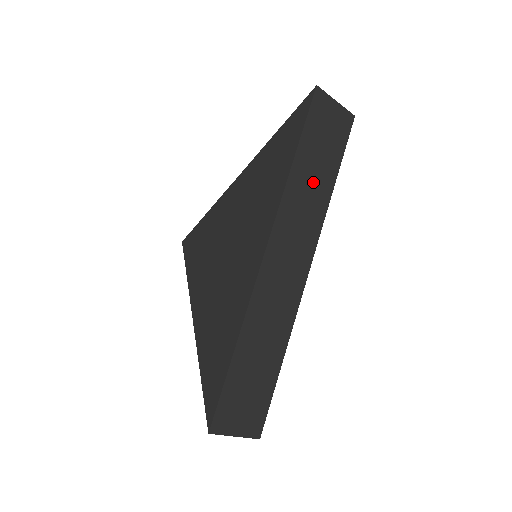
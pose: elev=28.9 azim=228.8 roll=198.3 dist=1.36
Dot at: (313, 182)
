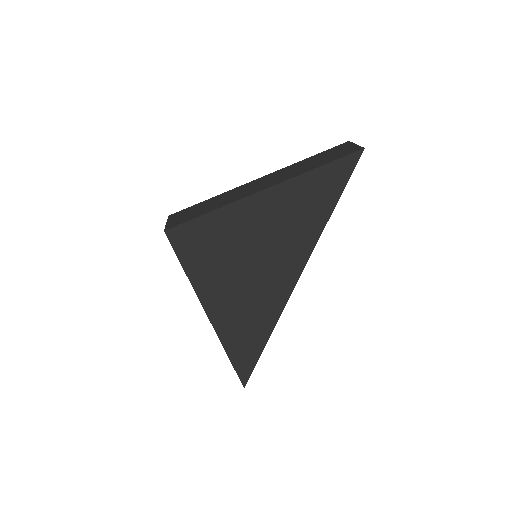
Dot at: occluded
